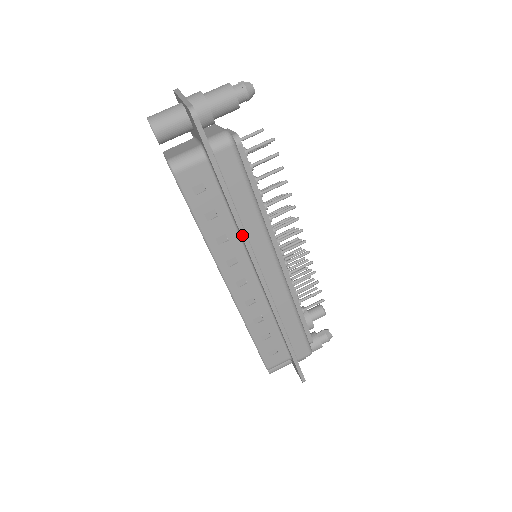
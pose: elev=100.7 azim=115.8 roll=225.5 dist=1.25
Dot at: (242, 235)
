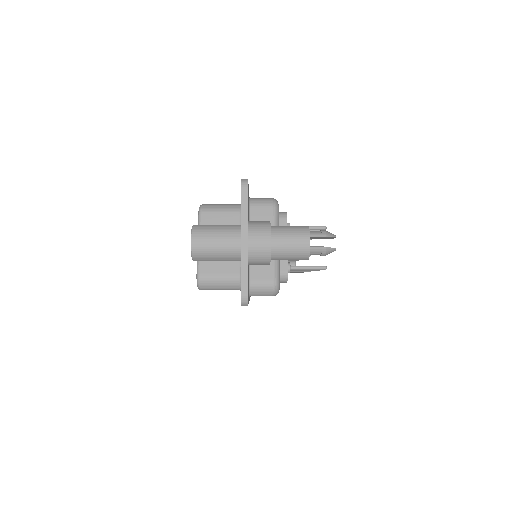
Dot at: occluded
